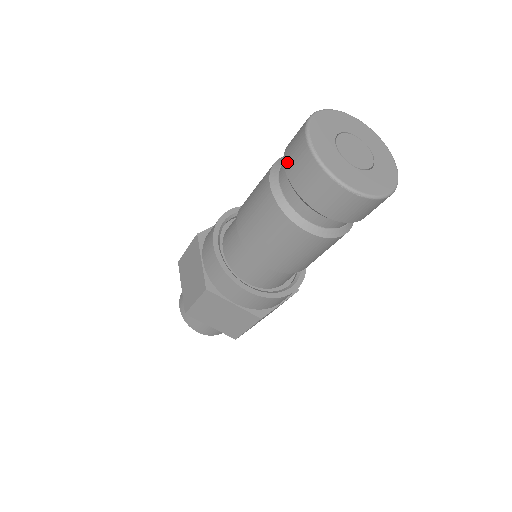
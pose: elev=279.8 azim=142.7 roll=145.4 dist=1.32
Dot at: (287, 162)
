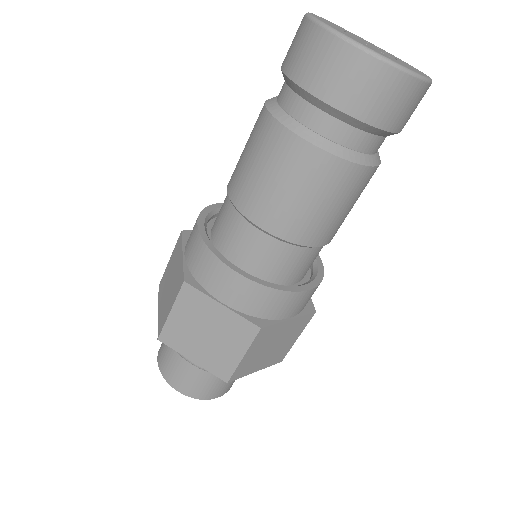
Dot at: (284, 61)
